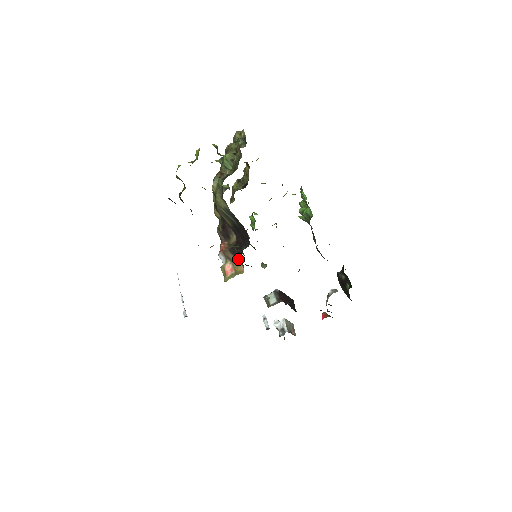
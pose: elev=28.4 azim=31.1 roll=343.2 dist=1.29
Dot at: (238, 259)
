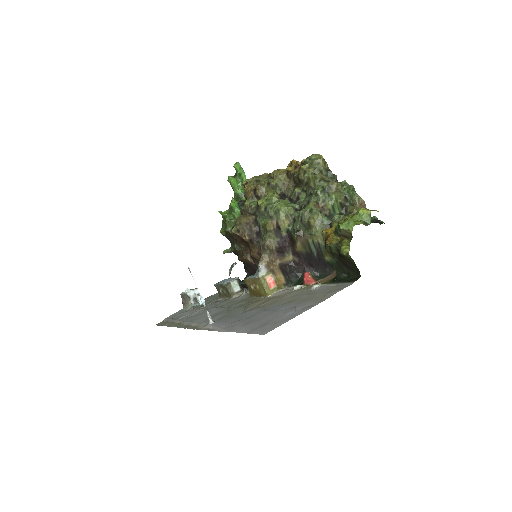
Dot at: (284, 275)
